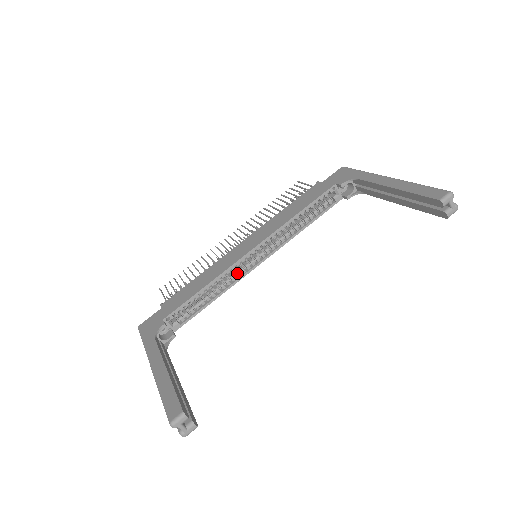
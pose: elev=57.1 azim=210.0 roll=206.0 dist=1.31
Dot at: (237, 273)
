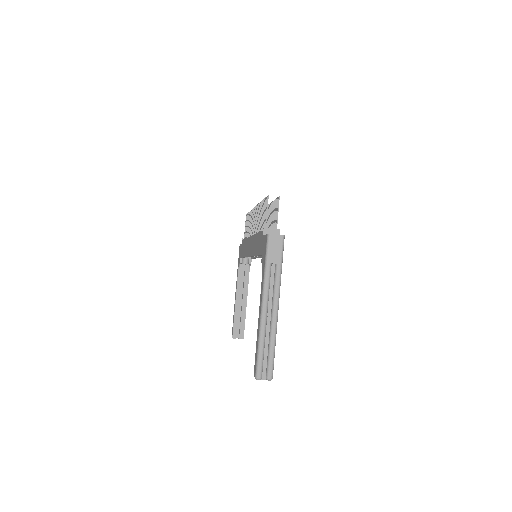
Dot at: occluded
